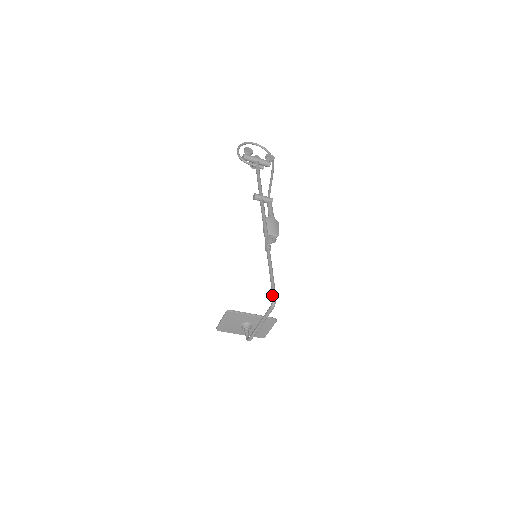
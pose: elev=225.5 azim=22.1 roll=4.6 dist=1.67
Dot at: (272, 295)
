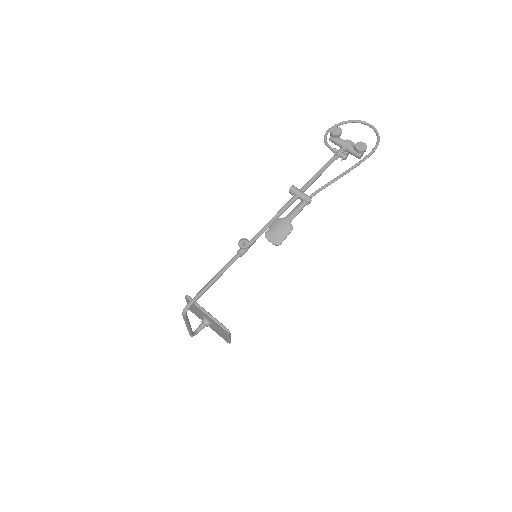
Dot at: (189, 302)
